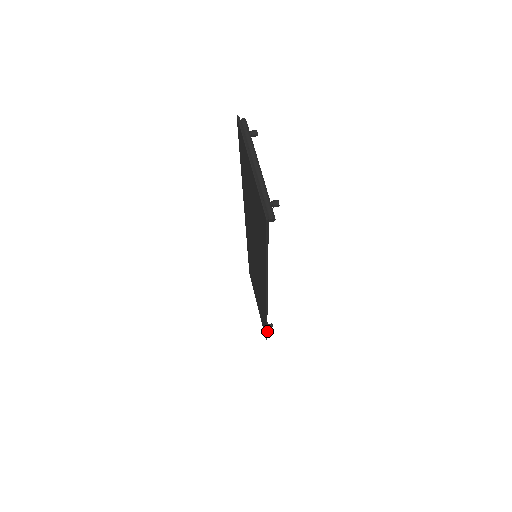
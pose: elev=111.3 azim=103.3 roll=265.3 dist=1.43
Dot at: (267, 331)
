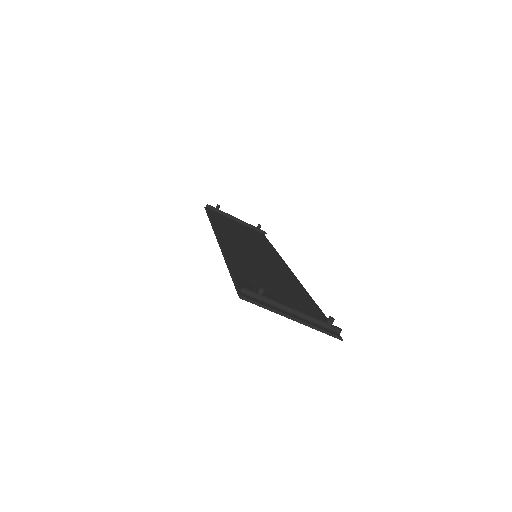
Dot at: (261, 233)
